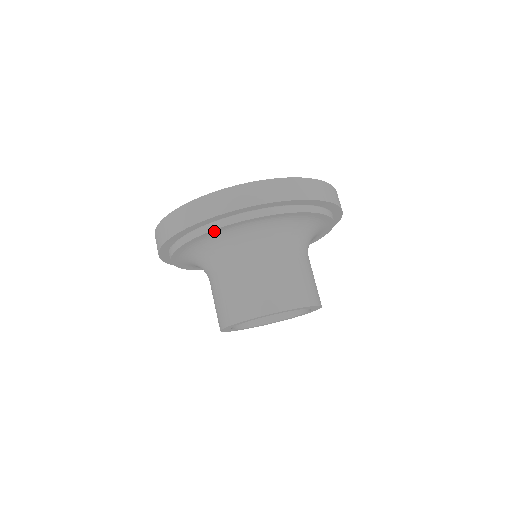
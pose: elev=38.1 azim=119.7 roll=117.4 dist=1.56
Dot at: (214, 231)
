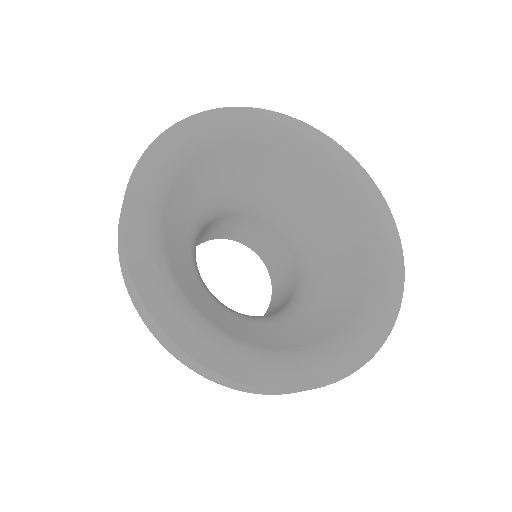
Dot at: occluded
